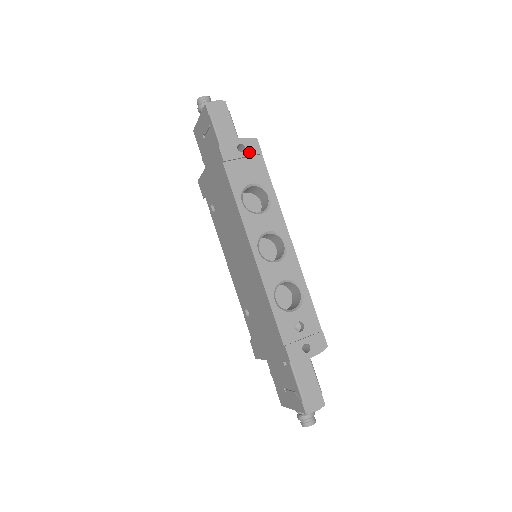
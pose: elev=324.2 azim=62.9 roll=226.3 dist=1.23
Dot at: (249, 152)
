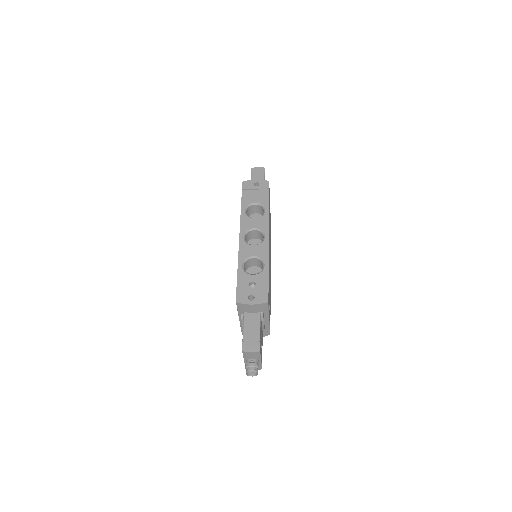
Dot at: (261, 187)
